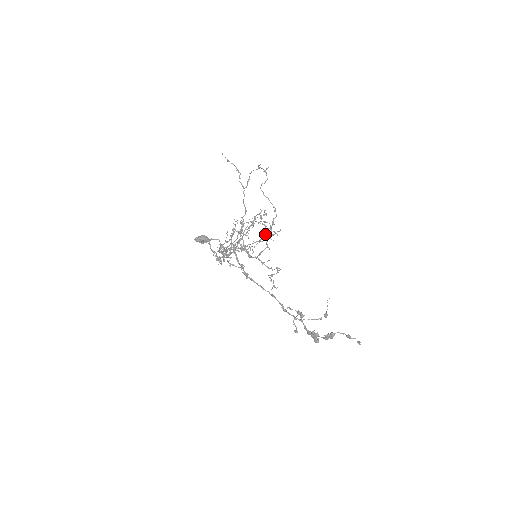
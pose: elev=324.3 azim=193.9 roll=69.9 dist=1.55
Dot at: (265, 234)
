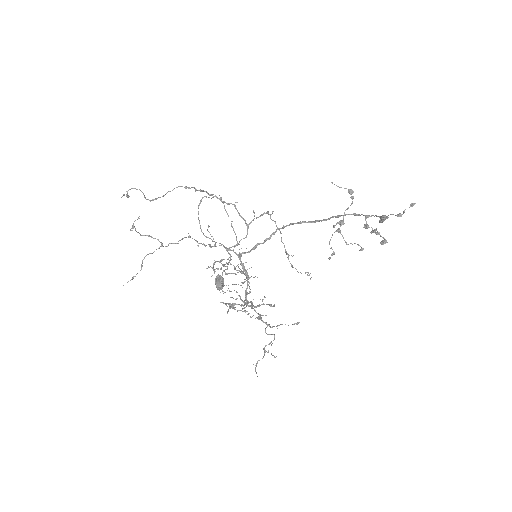
Dot at: (241, 273)
